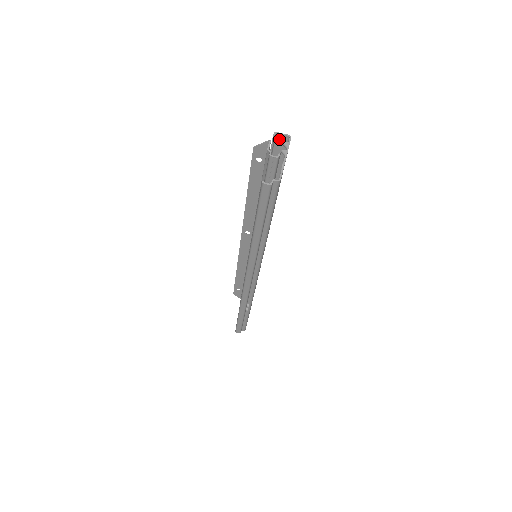
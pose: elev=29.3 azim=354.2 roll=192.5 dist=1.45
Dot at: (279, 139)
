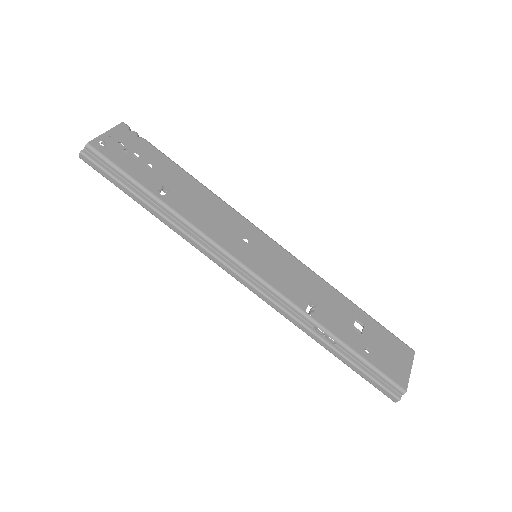
Dot at: occluded
